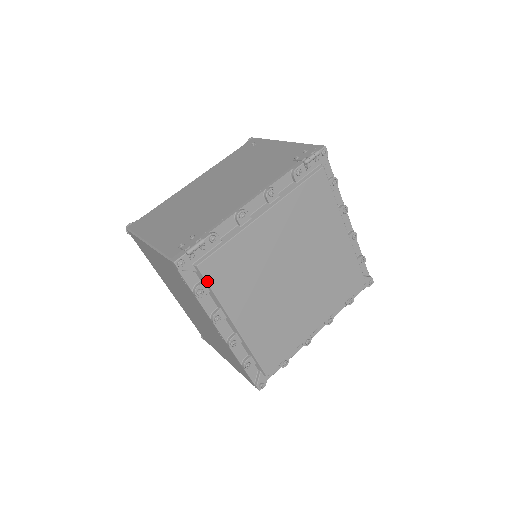
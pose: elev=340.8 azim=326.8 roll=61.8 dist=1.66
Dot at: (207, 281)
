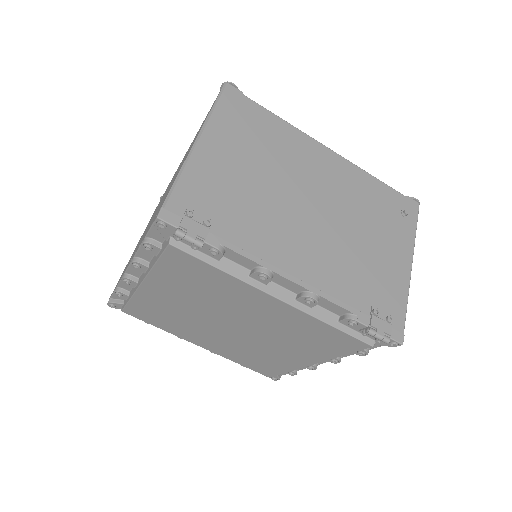
Dot at: (162, 255)
